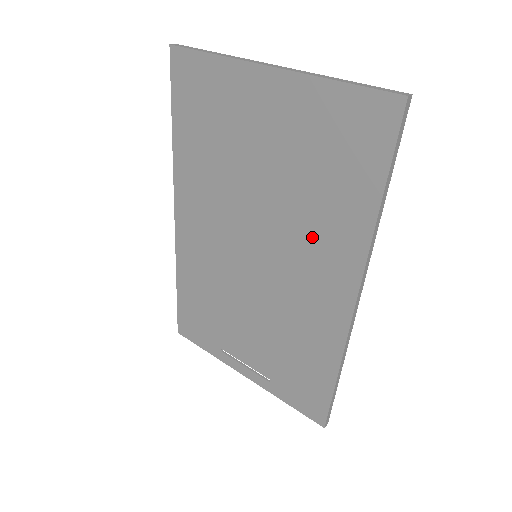
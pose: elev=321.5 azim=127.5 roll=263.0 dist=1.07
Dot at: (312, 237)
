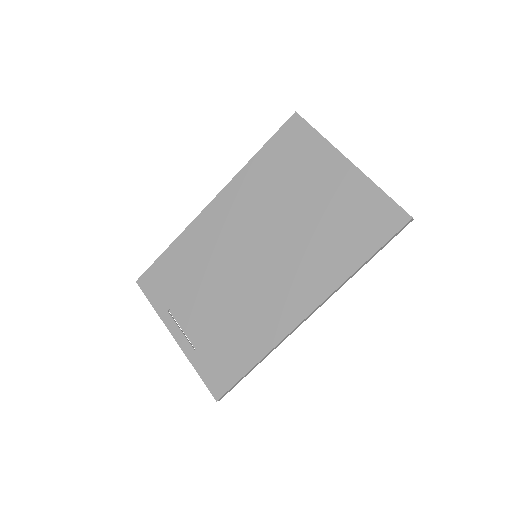
Dot at: (308, 262)
